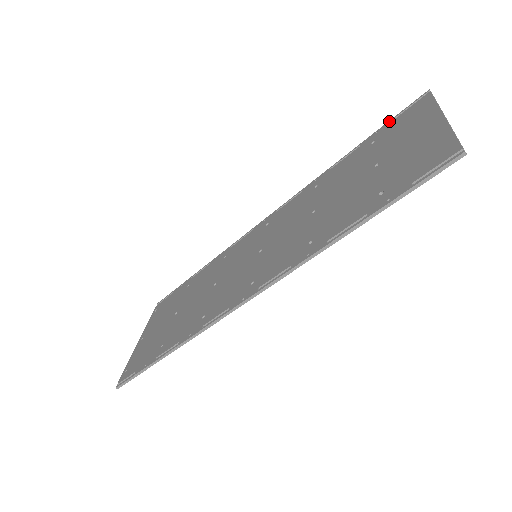
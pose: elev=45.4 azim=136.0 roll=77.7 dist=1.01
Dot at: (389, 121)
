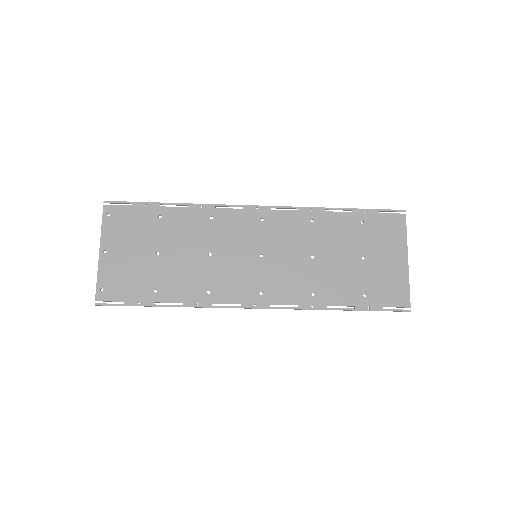
Dot at: (376, 210)
